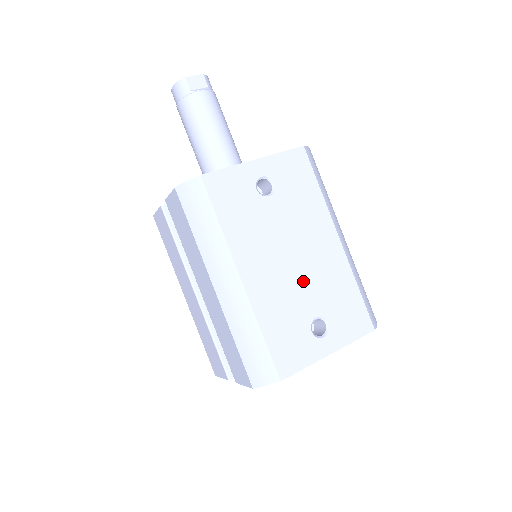
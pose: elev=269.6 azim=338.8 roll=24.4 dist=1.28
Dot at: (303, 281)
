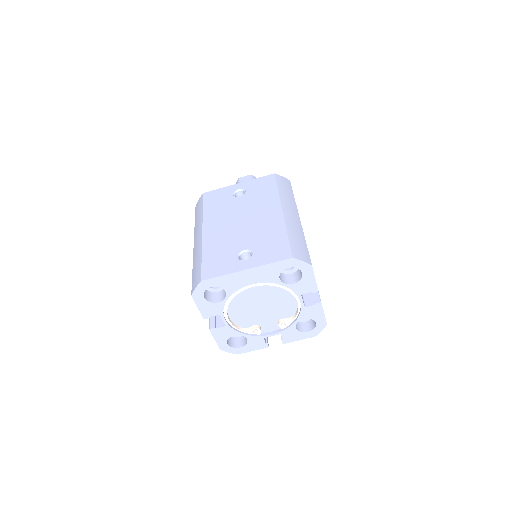
Dot at: (244, 232)
